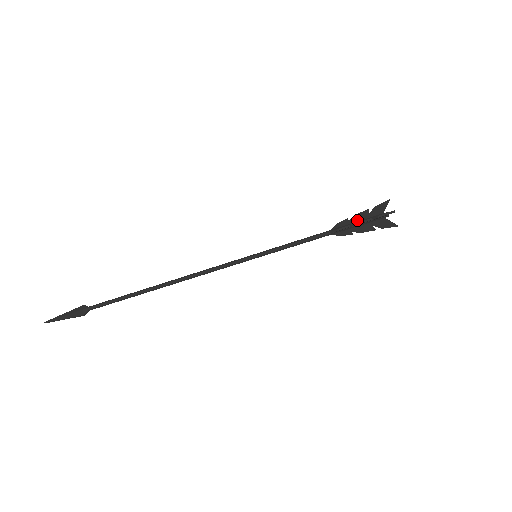
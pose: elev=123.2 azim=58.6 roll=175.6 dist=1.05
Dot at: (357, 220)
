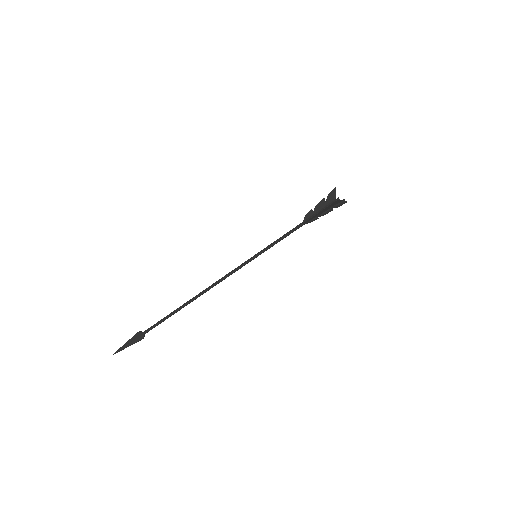
Dot at: (319, 209)
